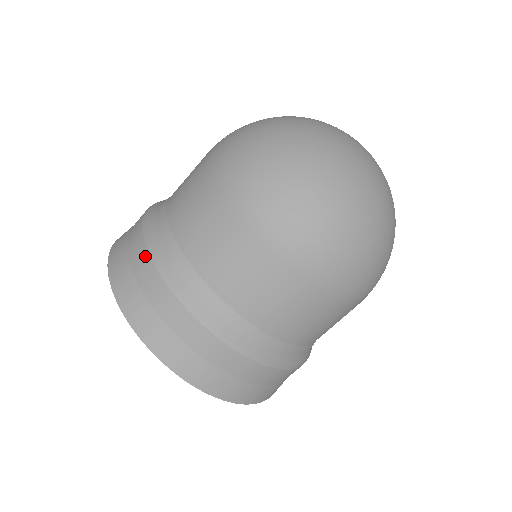
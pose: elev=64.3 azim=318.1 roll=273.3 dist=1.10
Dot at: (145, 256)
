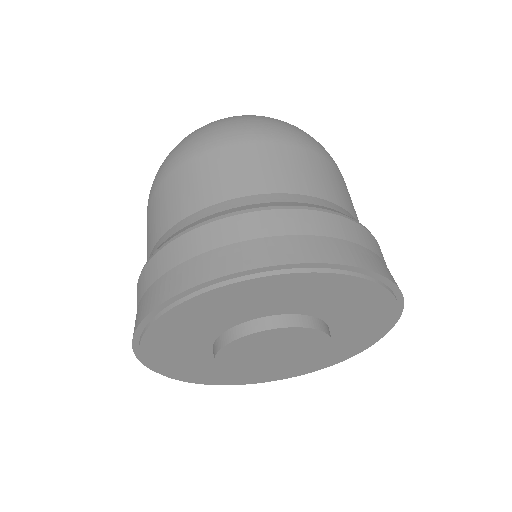
Dot at: occluded
